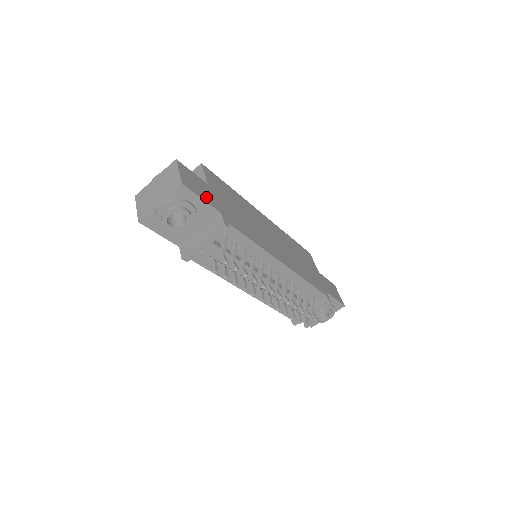
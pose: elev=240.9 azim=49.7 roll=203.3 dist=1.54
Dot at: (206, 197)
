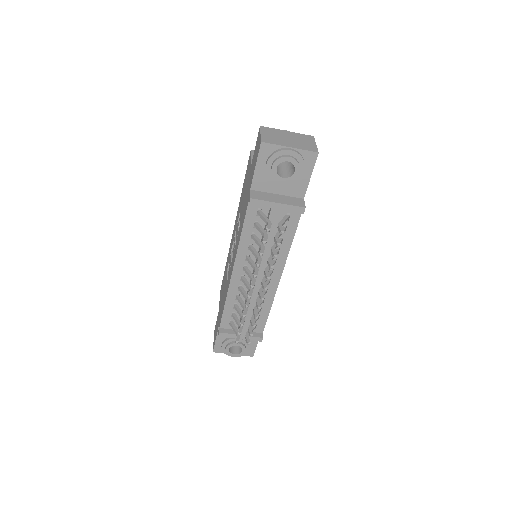
Dot at: occluded
